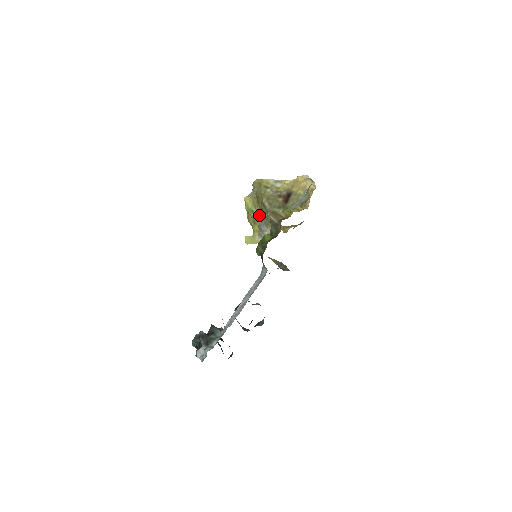
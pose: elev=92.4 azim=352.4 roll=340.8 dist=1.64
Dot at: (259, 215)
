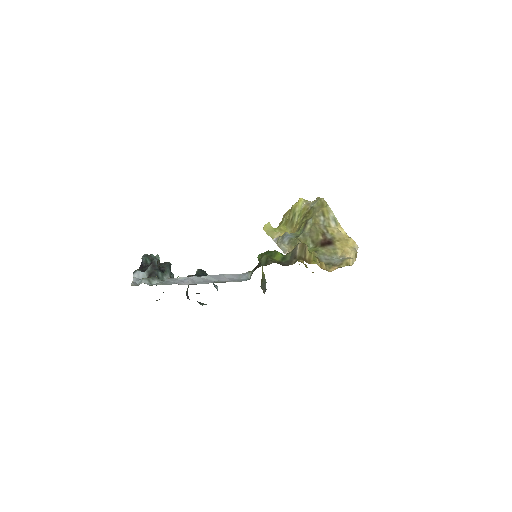
Dot at: (295, 223)
